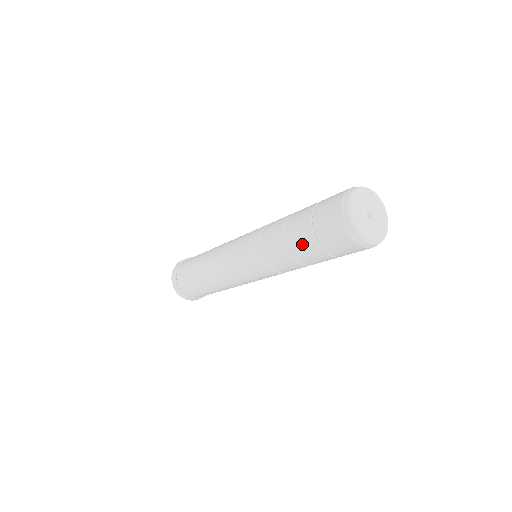
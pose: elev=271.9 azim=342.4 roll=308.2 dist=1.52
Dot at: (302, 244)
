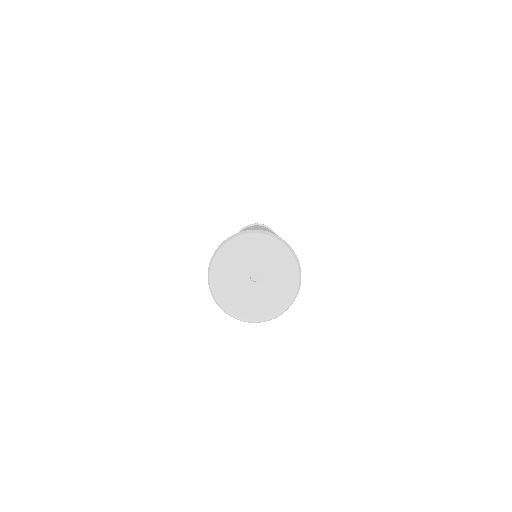
Dot at: occluded
